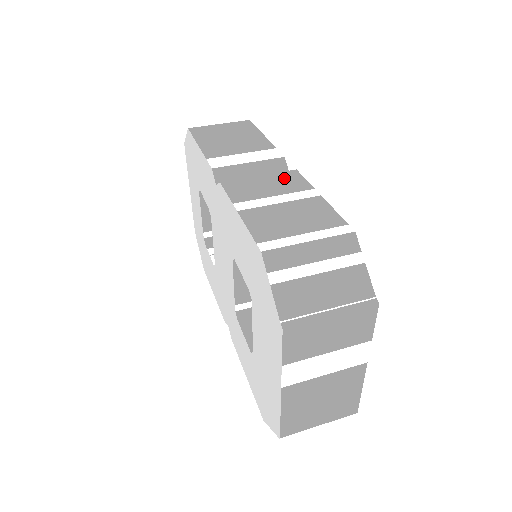
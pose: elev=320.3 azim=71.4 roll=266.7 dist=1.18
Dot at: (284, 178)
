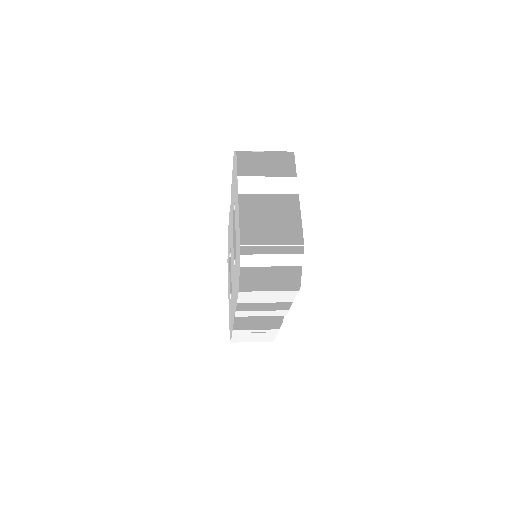
Dot at: occluded
